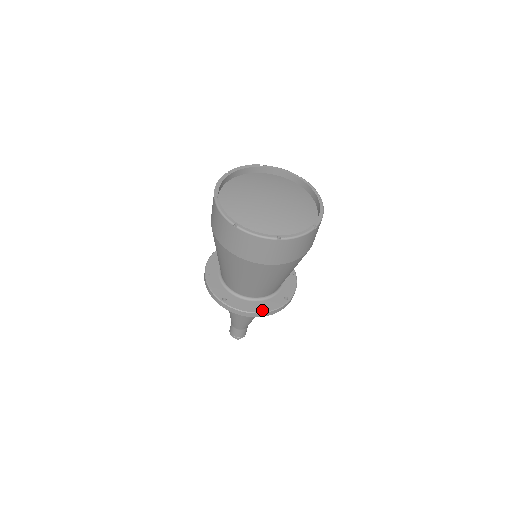
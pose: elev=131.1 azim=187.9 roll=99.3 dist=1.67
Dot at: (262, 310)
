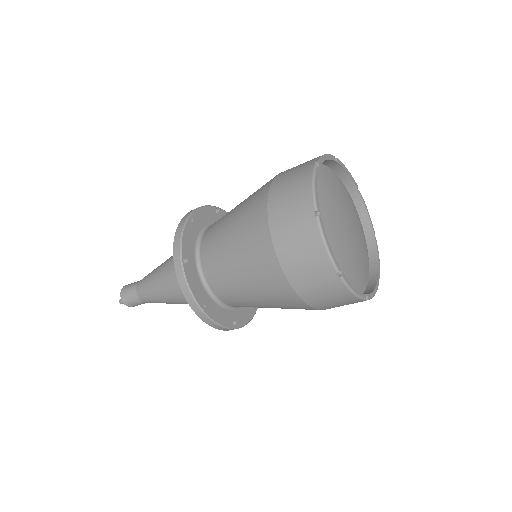
Dot at: (208, 311)
